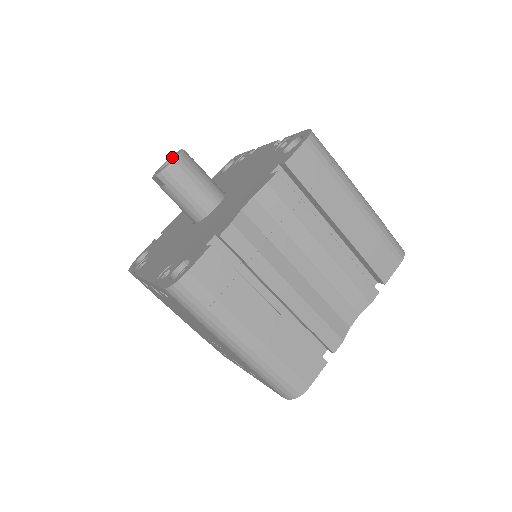
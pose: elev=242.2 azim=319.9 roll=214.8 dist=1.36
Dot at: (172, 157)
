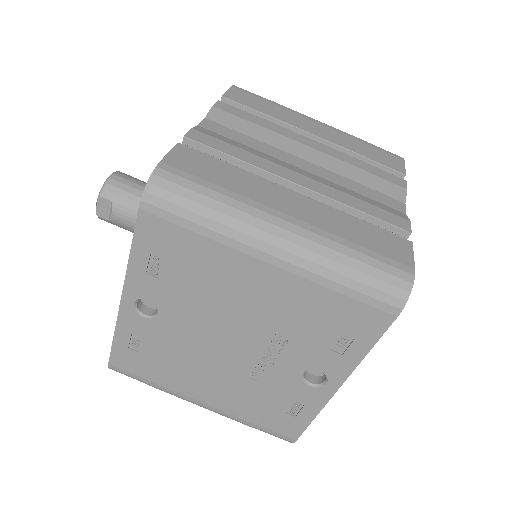
Dot at: occluded
